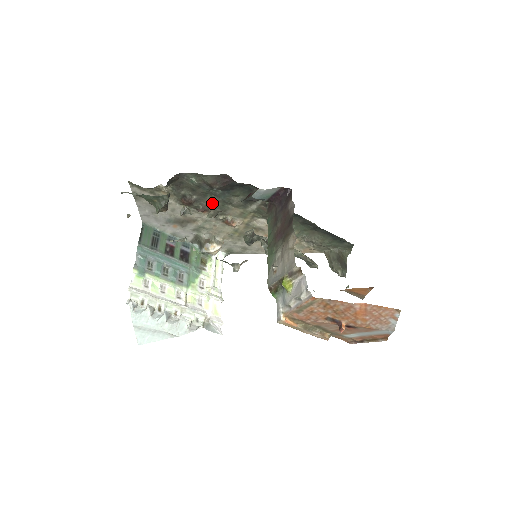
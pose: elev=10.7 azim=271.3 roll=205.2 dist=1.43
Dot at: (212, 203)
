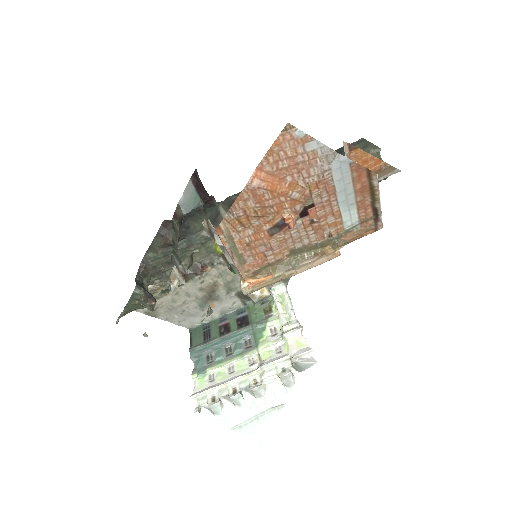
Dot at: (198, 256)
